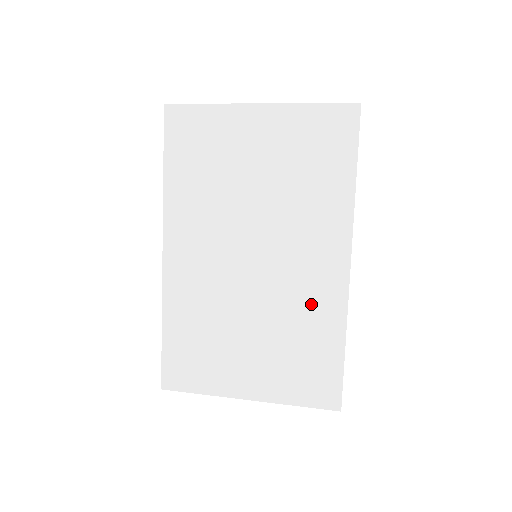
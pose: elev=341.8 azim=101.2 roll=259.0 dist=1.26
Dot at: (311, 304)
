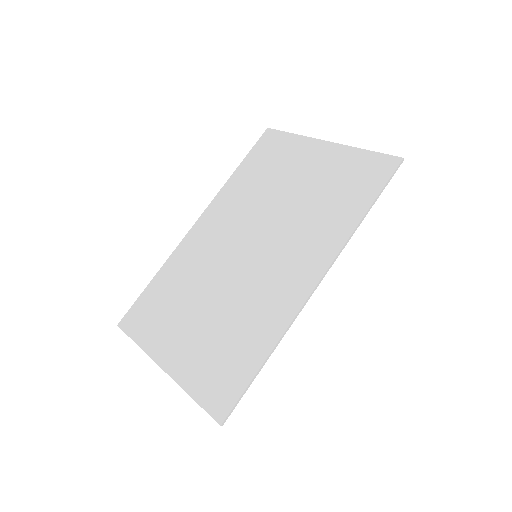
Dot at: (265, 305)
